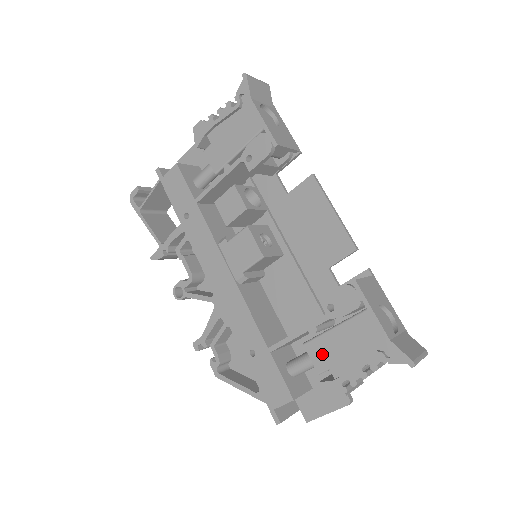
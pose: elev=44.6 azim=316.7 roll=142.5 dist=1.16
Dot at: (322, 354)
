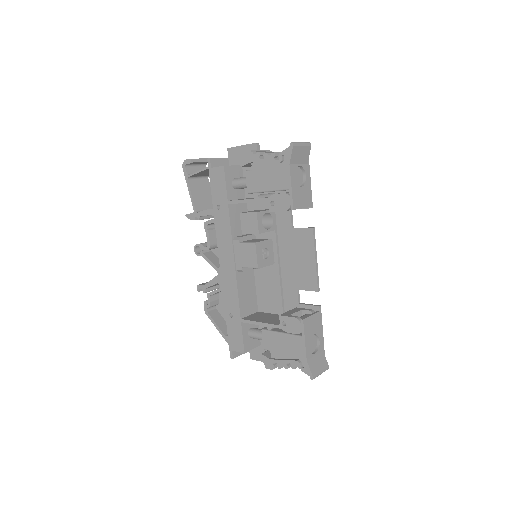
Dot at: (269, 341)
